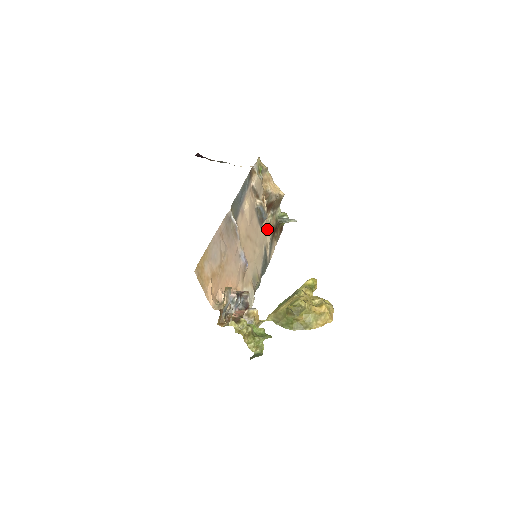
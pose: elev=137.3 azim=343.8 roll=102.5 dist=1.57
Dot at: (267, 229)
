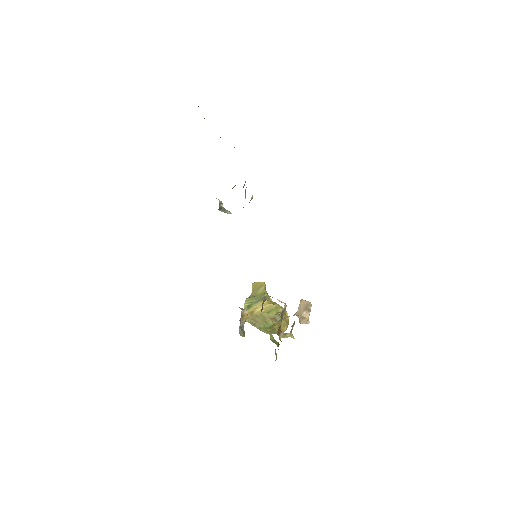
Dot at: occluded
